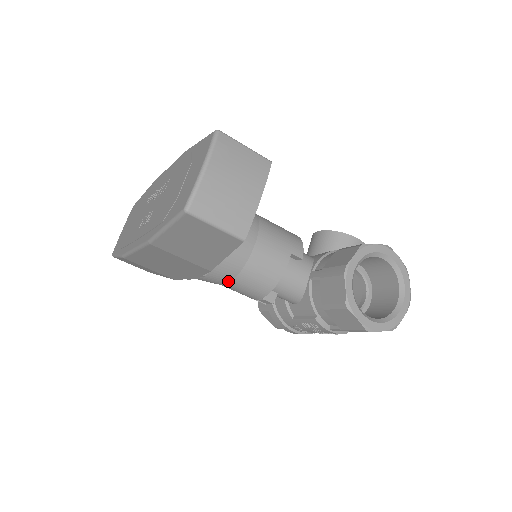
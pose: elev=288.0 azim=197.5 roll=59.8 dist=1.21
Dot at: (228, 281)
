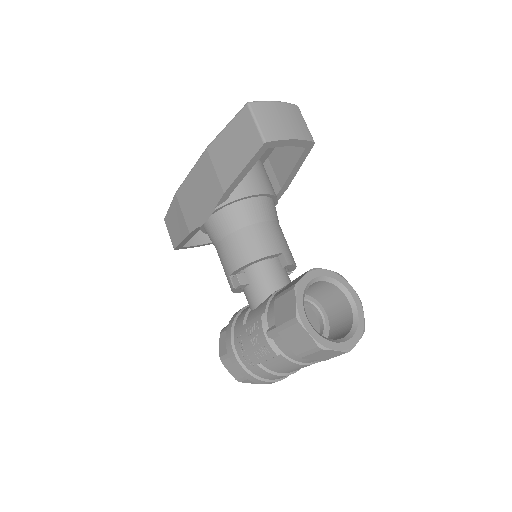
Dot at: (225, 234)
